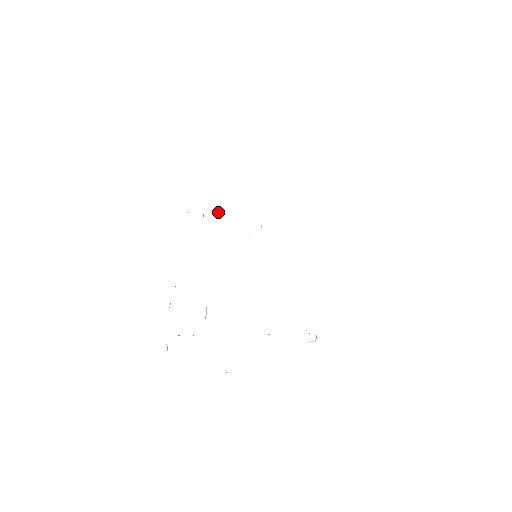
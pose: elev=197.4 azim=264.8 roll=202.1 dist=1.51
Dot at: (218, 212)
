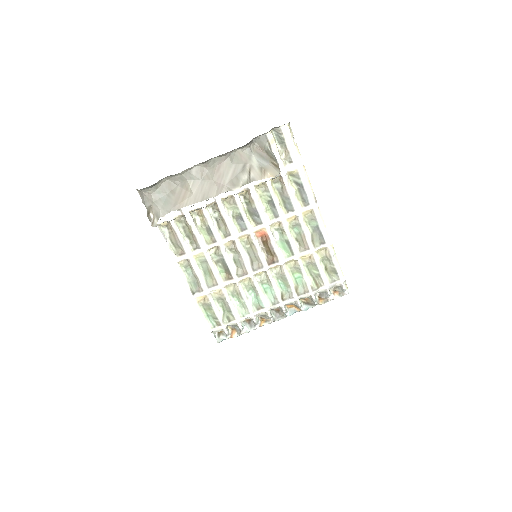
Dot at: (242, 325)
